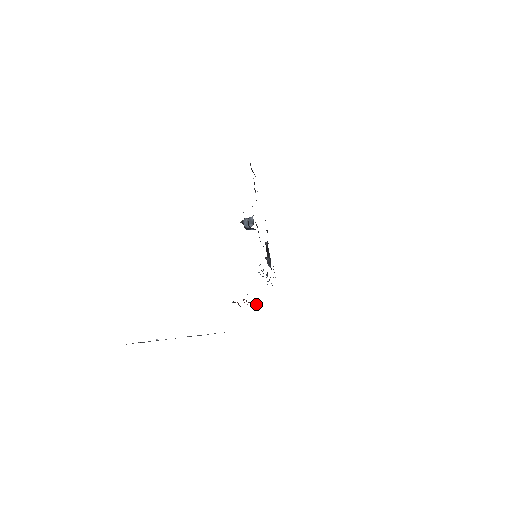
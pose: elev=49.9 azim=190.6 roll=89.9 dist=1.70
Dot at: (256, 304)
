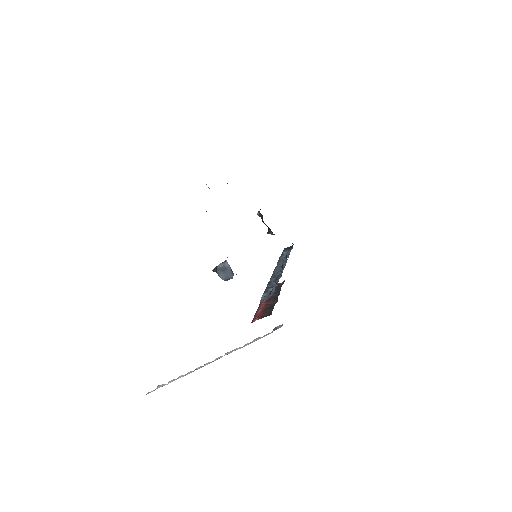
Dot at: occluded
